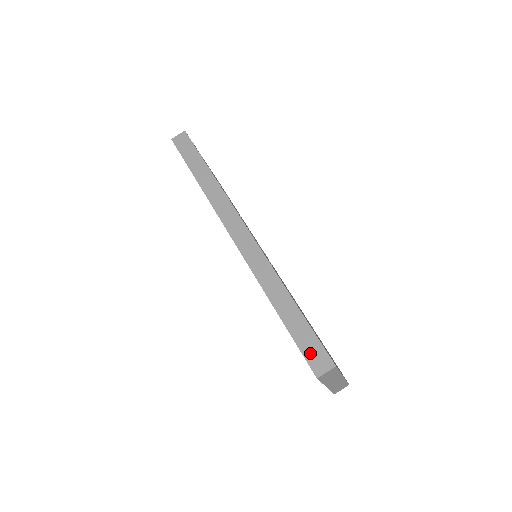
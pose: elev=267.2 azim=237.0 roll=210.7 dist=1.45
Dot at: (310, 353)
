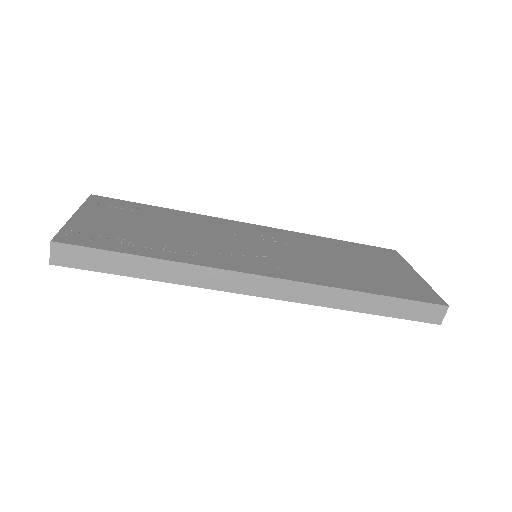
Dot at: (422, 316)
